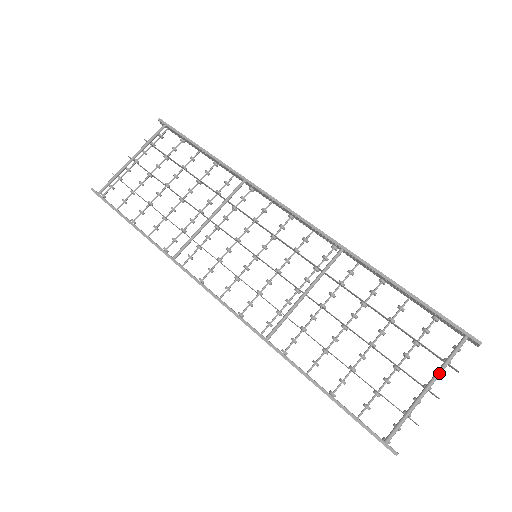
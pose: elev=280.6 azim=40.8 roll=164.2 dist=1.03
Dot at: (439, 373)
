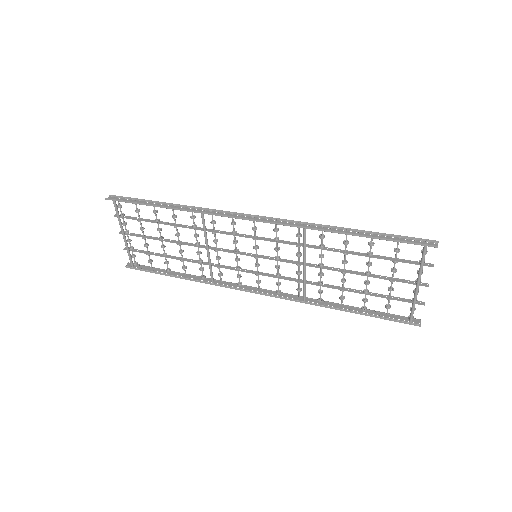
Dot at: (420, 276)
